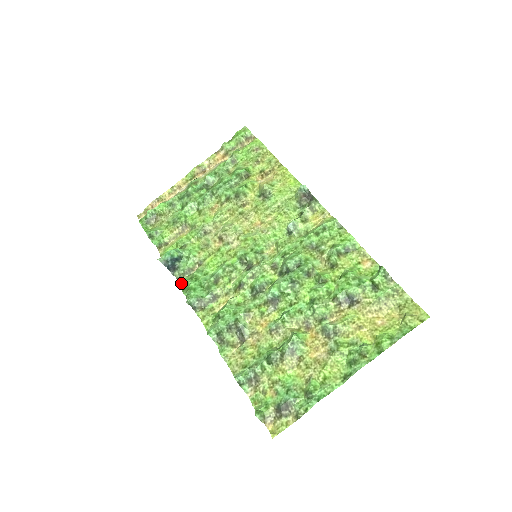
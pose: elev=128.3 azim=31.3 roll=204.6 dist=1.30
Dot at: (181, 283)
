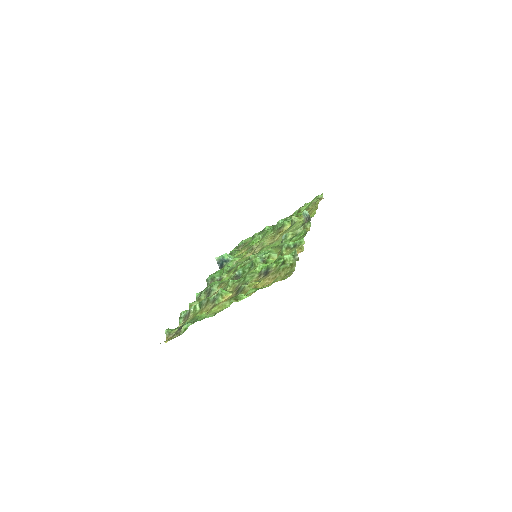
Dot at: occluded
